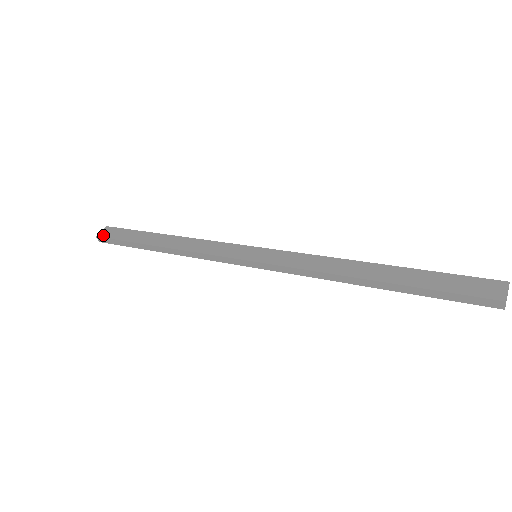
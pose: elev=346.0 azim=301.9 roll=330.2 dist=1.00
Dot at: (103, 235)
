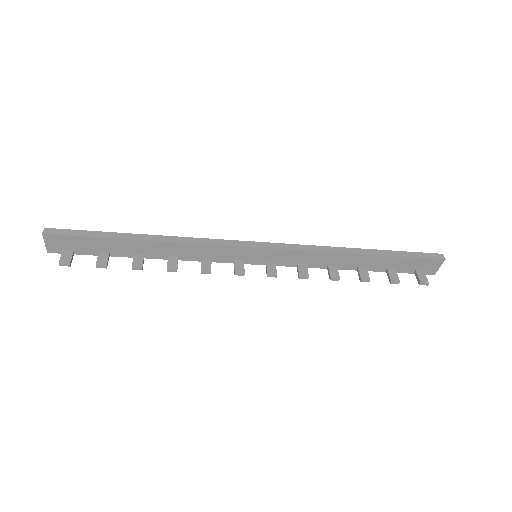
Dot at: (55, 231)
